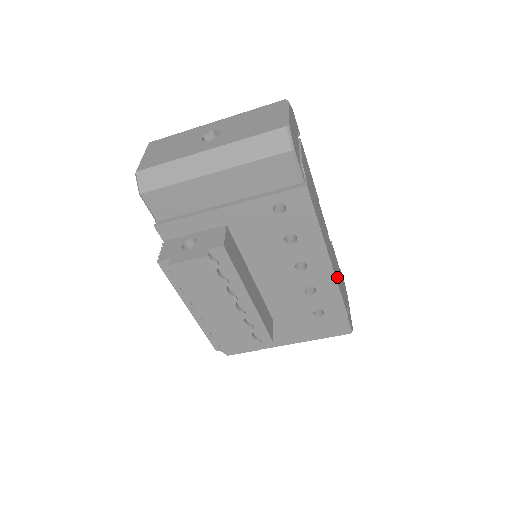
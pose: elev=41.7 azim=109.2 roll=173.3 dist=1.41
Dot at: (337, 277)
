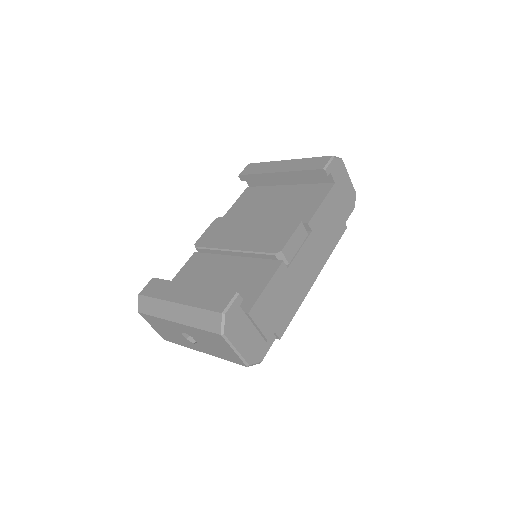
Dot at: (326, 248)
